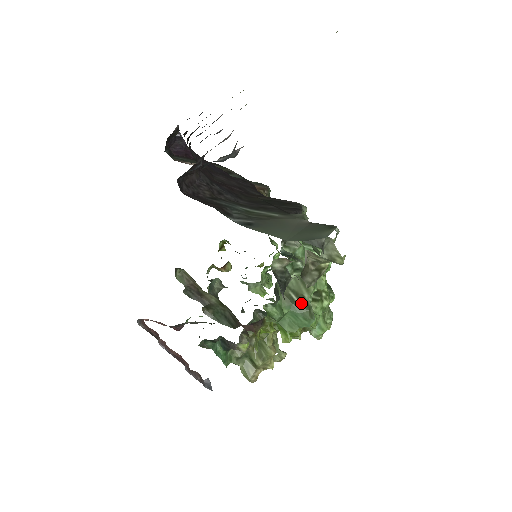
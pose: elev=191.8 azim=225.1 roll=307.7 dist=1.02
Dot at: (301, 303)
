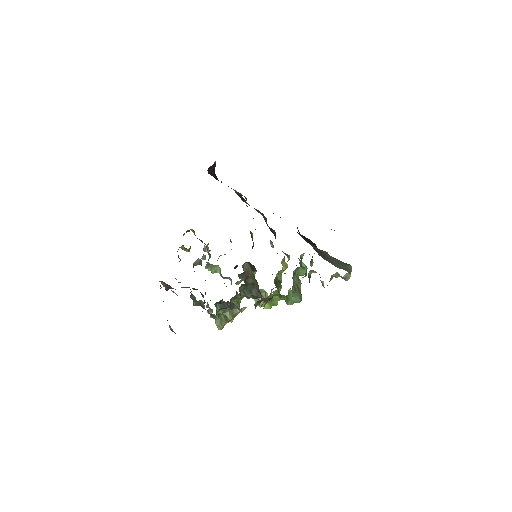
Dot at: (299, 291)
